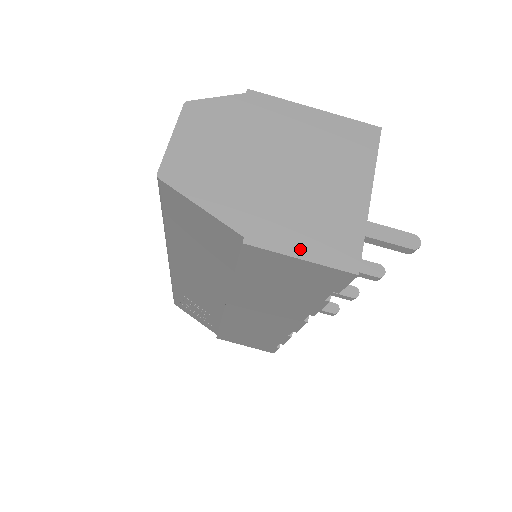
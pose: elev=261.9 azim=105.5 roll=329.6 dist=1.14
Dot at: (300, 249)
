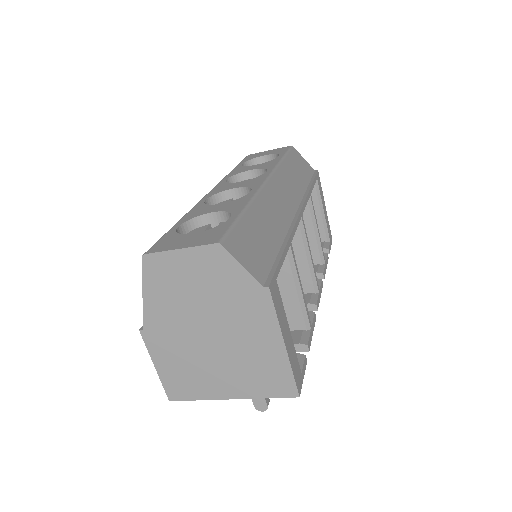
Dot at: (161, 365)
